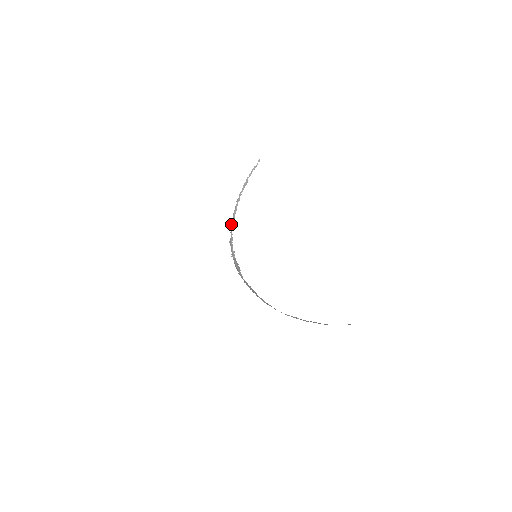
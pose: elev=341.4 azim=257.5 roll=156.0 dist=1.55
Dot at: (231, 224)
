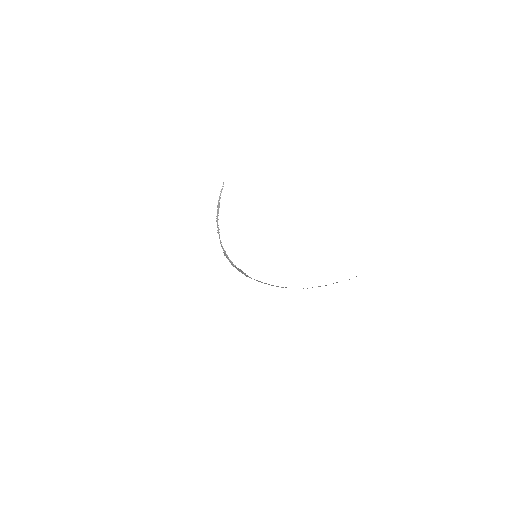
Dot at: occluded
